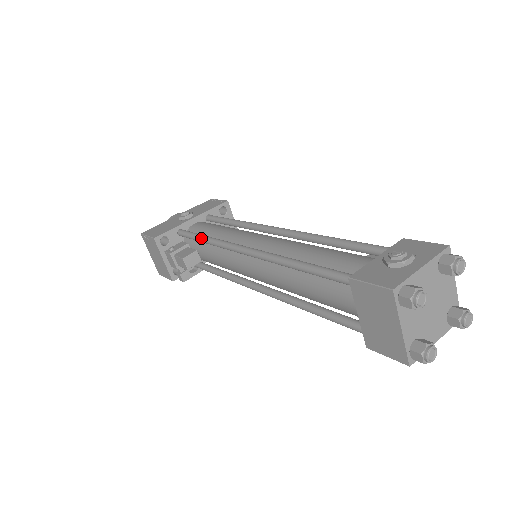
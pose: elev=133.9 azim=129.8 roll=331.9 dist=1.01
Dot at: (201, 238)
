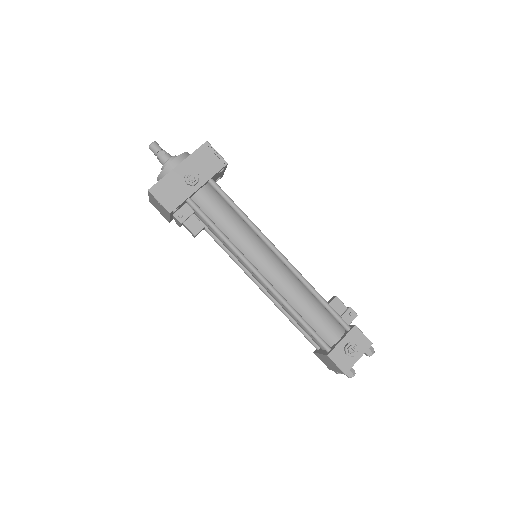
Dot at: (217, 233)
